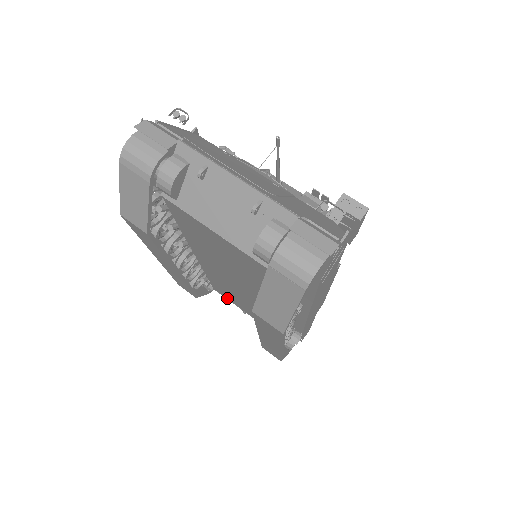
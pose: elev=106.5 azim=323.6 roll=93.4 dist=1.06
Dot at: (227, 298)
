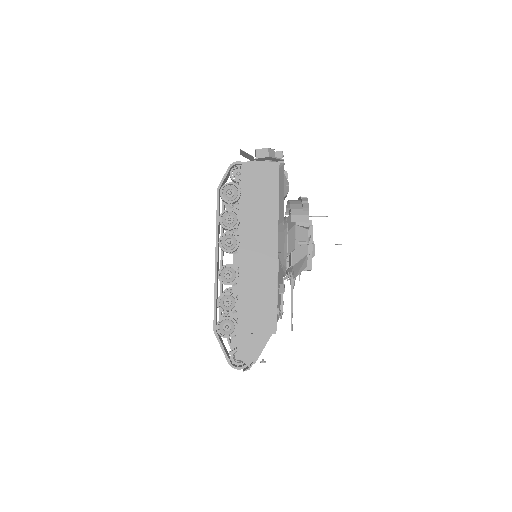
Dot at: occluded
